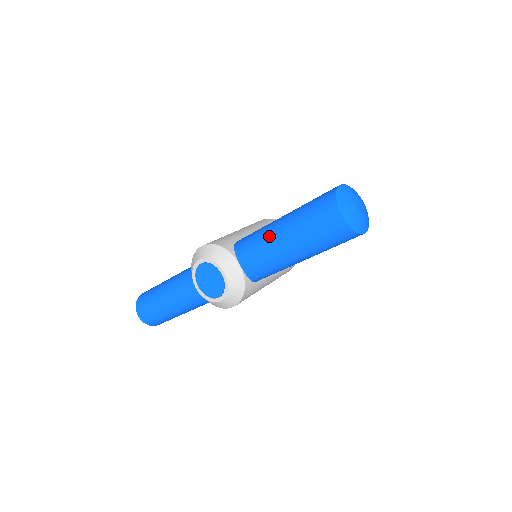
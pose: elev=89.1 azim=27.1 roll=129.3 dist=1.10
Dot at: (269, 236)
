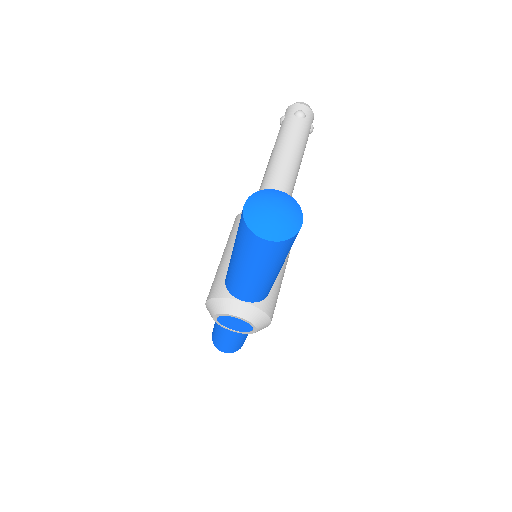
Dot at: (237, 275)
